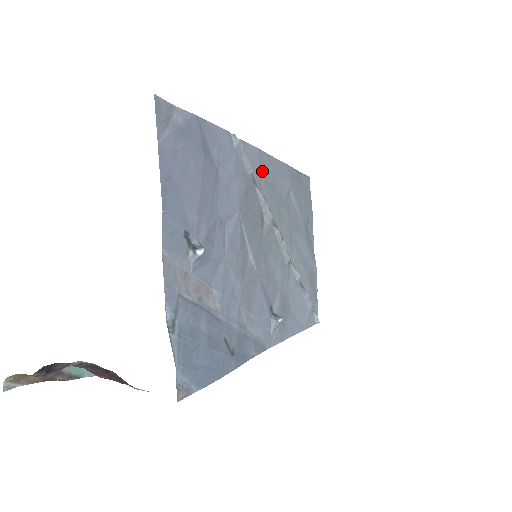
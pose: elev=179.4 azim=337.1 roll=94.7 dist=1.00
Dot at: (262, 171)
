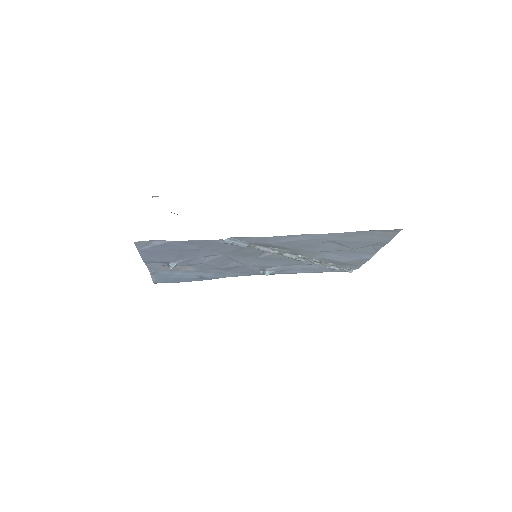
Dot at: (270, 242)
